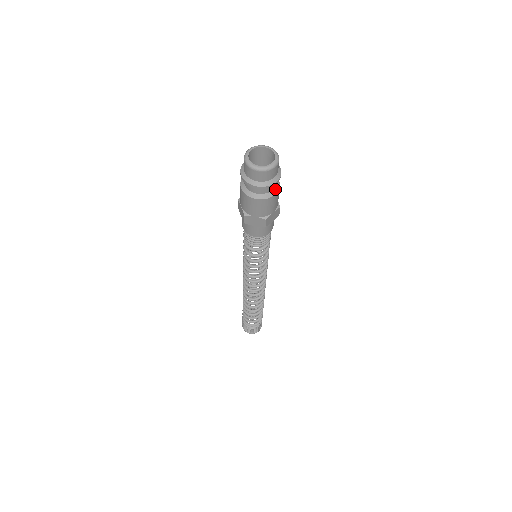
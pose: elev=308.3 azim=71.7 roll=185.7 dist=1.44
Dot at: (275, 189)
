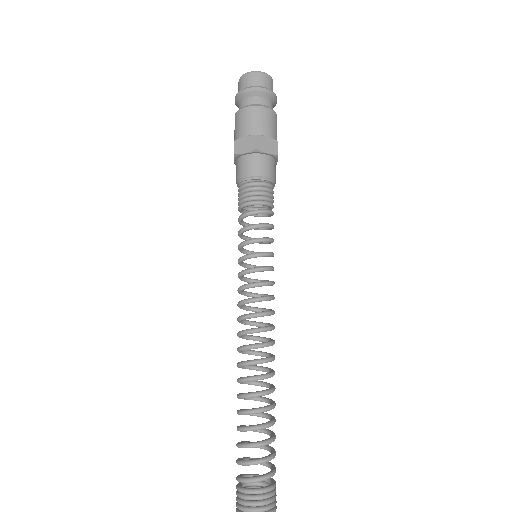
Dot at: (268, 107)
